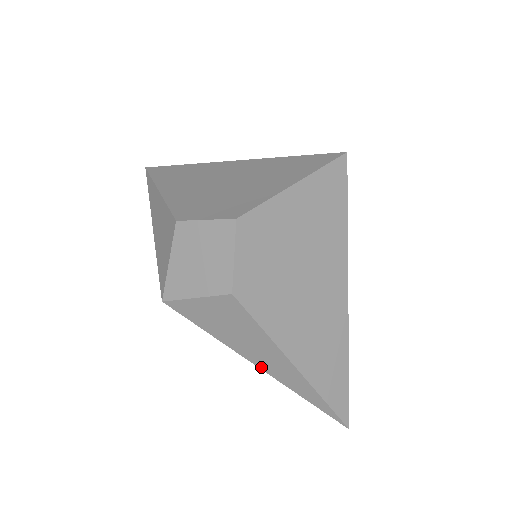
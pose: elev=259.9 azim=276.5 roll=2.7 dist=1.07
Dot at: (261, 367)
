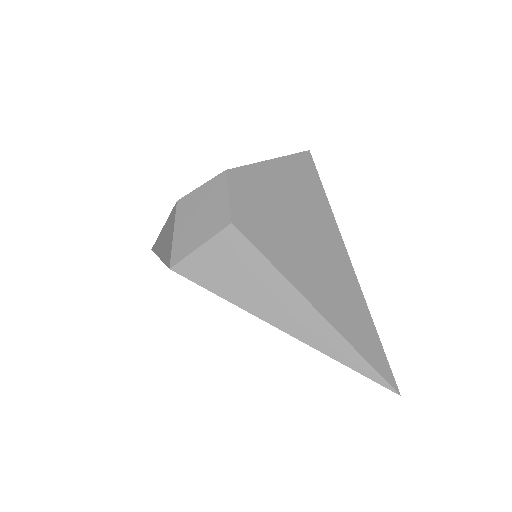
Dot at: (279, 326)
